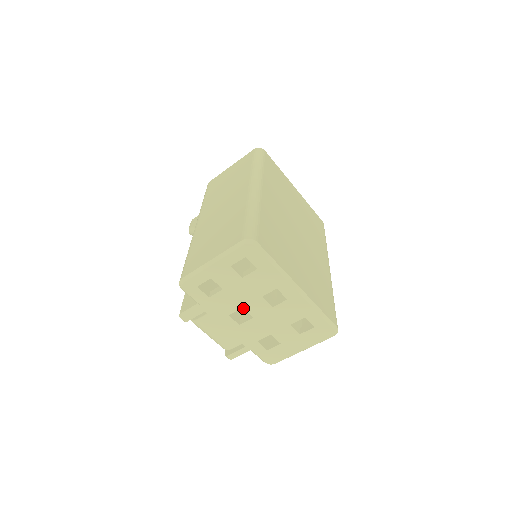
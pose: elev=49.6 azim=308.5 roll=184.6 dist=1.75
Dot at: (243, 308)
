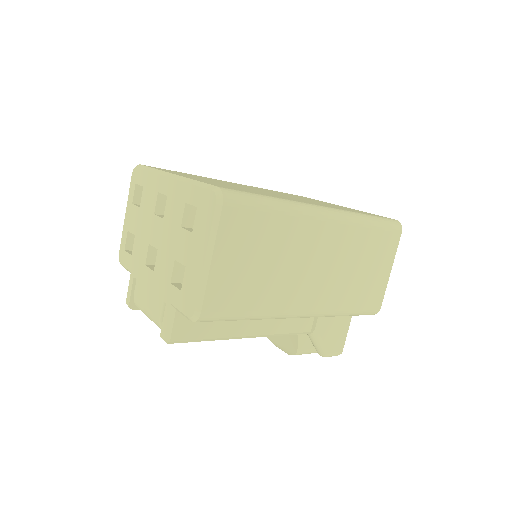
Dot at: (150, 244)
